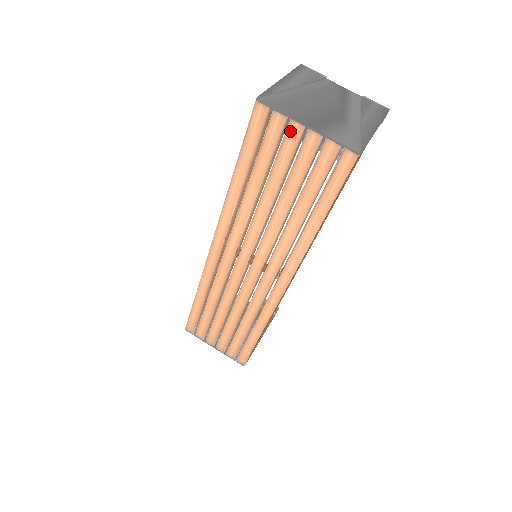
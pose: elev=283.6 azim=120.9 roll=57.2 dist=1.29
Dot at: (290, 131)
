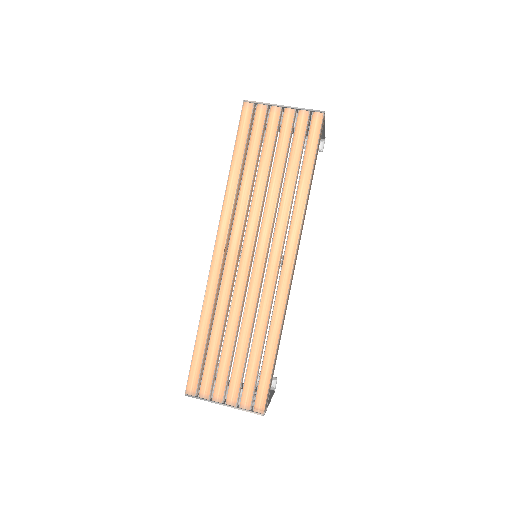
Dot at: (272, 114)
